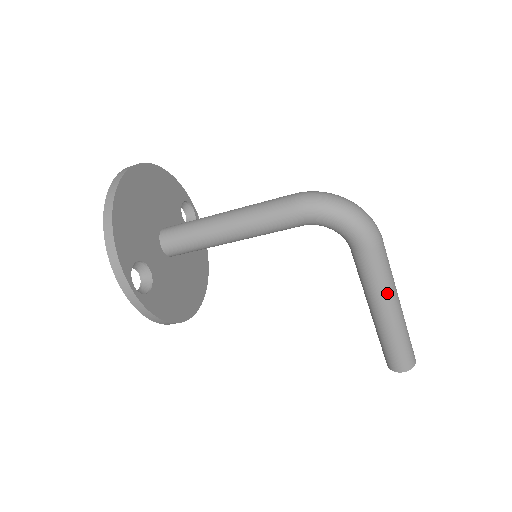
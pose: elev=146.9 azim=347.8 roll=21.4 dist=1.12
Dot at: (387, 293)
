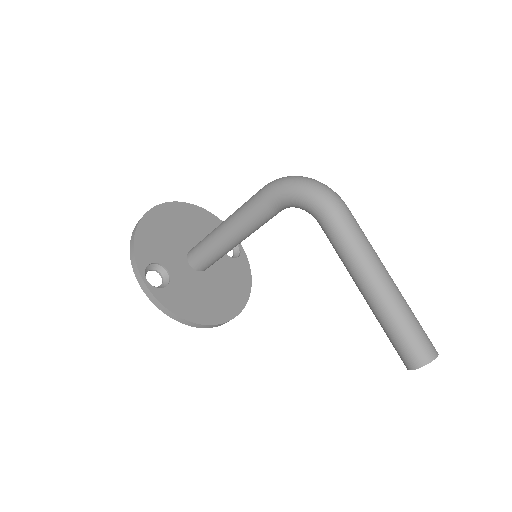
Dot at: (362, 262)
